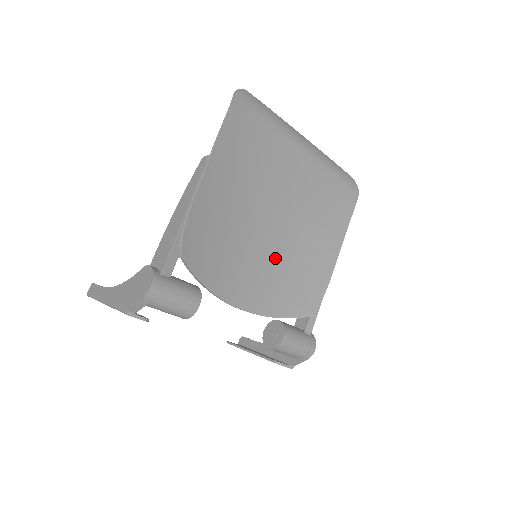
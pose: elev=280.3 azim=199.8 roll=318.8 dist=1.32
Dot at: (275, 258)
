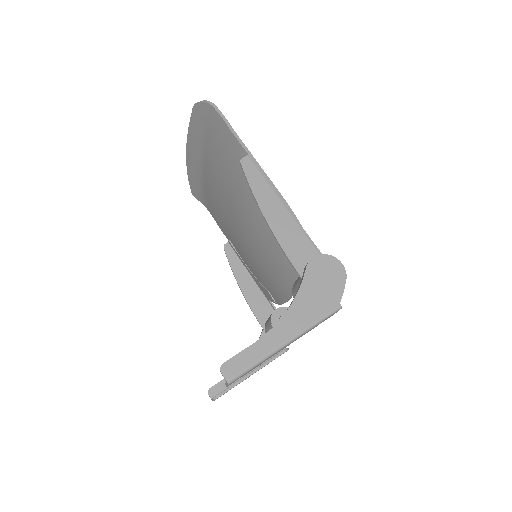
Dot at: occluded
